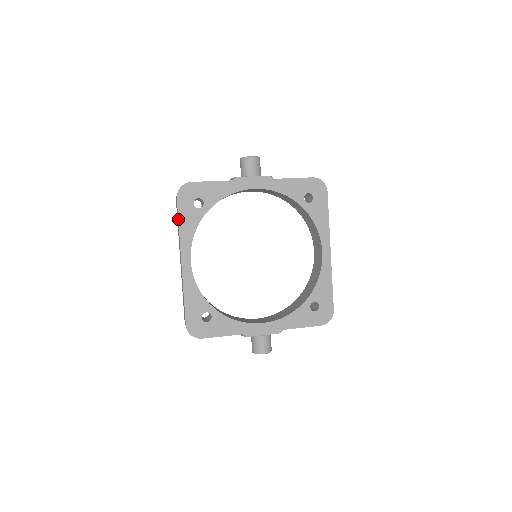
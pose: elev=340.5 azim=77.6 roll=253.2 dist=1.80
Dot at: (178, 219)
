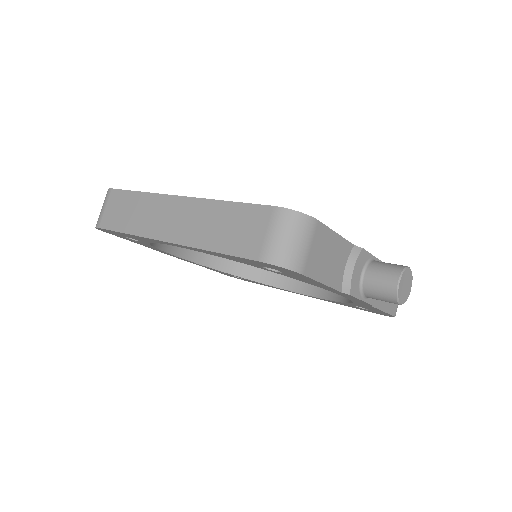
Dot at: (132, 191)
